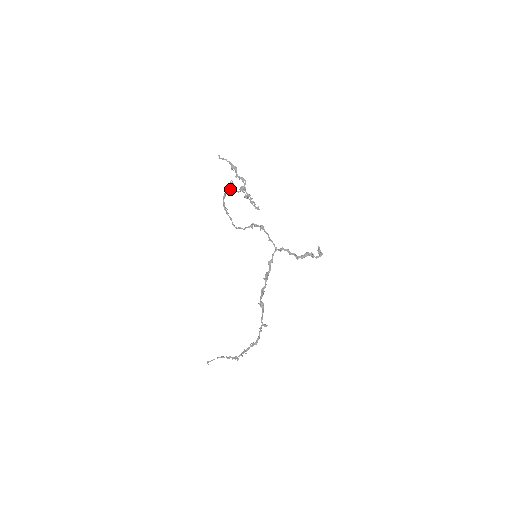
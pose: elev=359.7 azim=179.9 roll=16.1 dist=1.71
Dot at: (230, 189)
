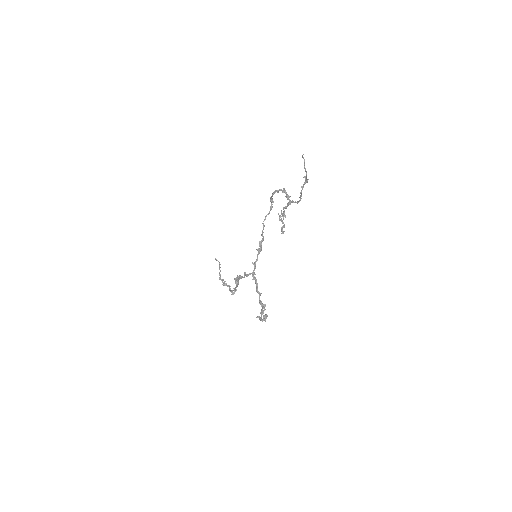
Dot at: (285, 192)
